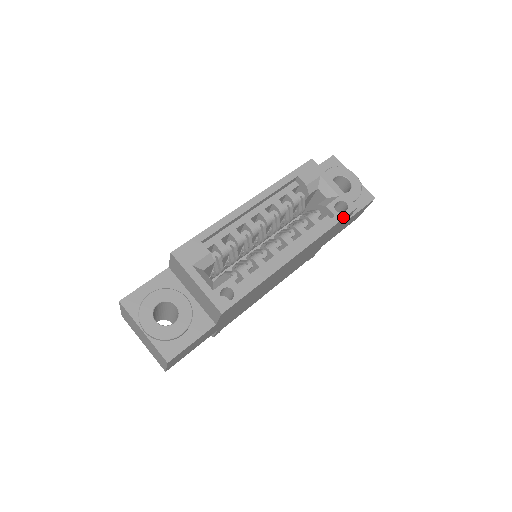
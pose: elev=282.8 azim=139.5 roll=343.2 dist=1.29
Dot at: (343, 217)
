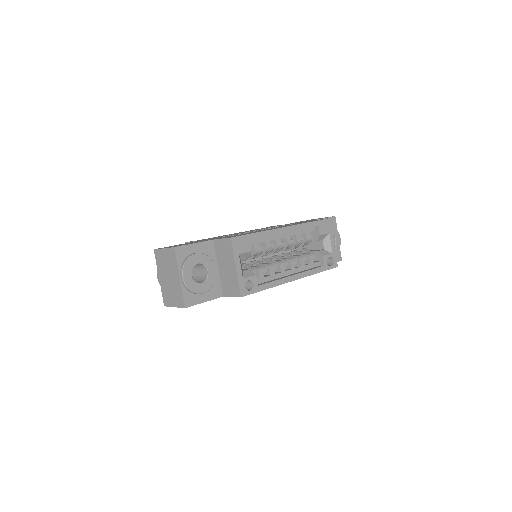
Dot at: (328, 269)
